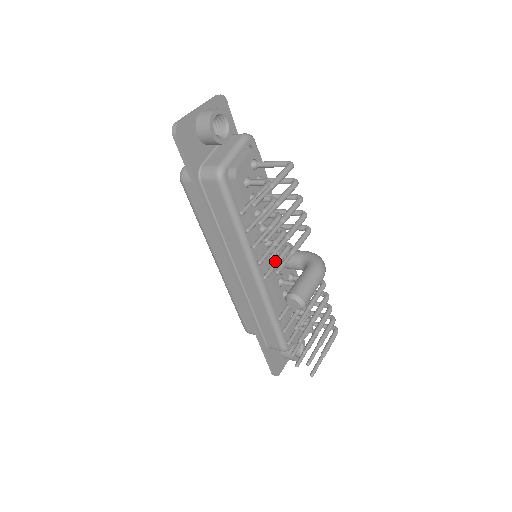
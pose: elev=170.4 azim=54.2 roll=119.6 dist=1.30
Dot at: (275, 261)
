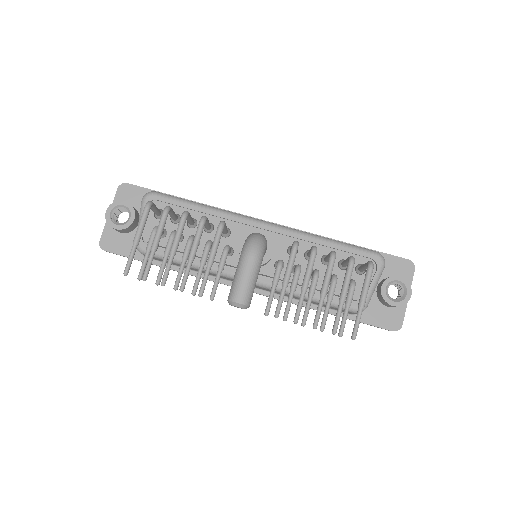
Dot at: (216, 276)
